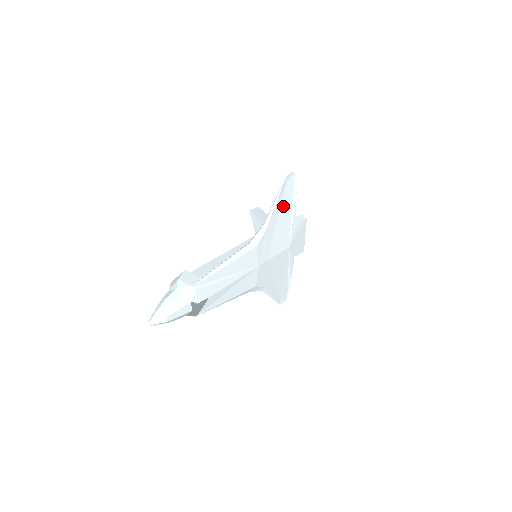
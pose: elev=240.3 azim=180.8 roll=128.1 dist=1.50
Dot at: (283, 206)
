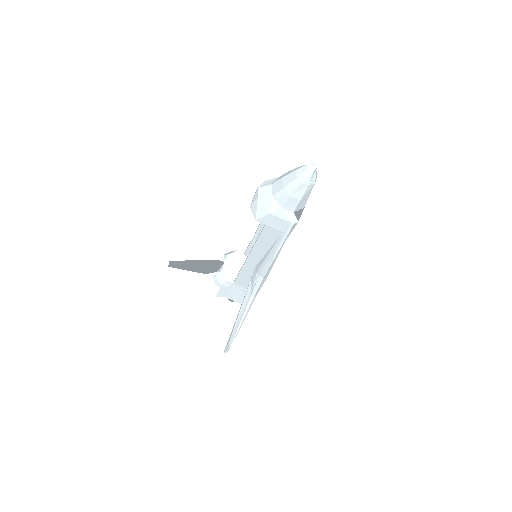
Dot at: occluded
